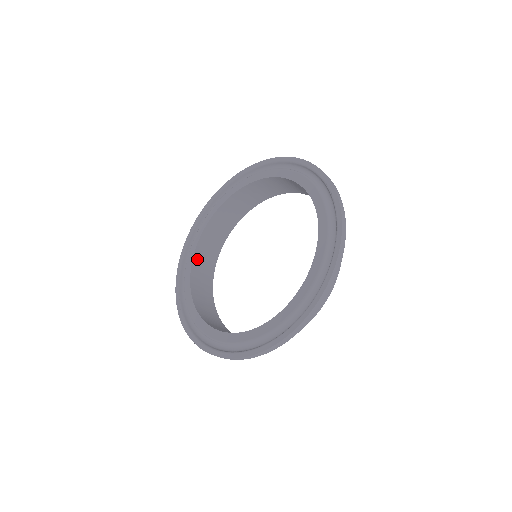
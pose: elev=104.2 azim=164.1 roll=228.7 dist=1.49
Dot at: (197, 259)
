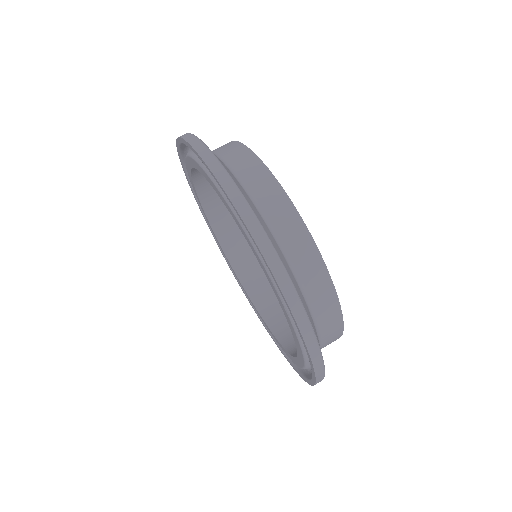
Dot at: (256, 296)
